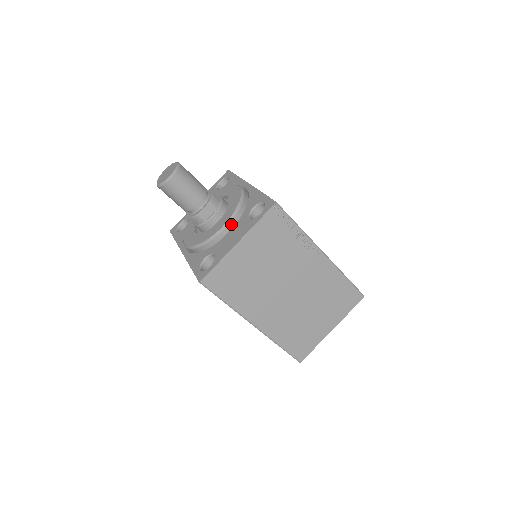
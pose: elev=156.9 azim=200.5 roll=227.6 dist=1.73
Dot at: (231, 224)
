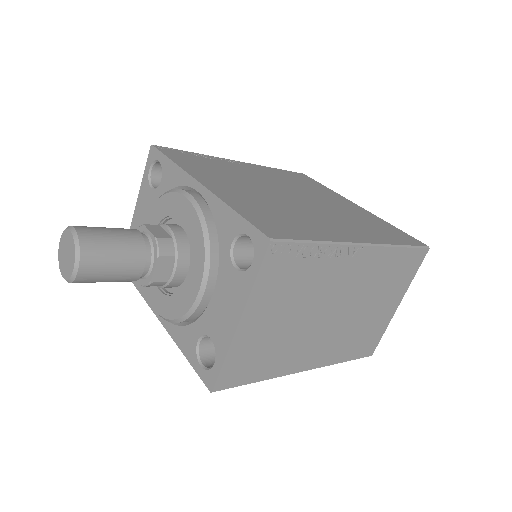
Dot at: (210, 280)
